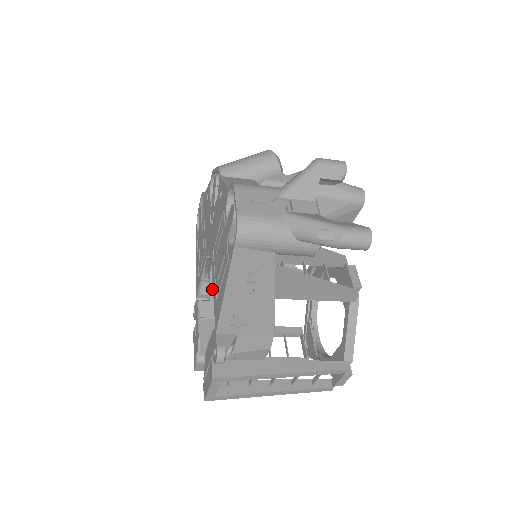
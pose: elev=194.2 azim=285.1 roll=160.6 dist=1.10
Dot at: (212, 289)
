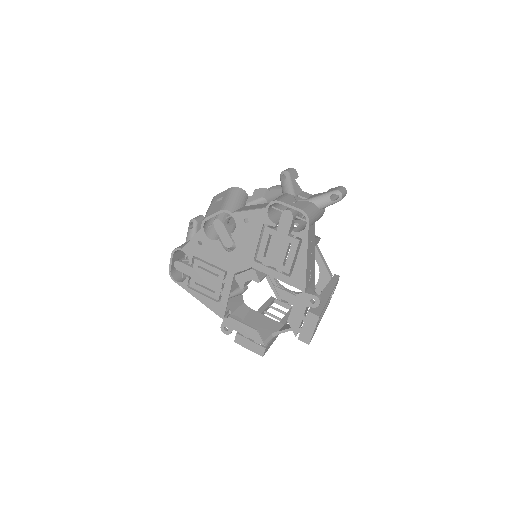
Dot at: (229, 304)
